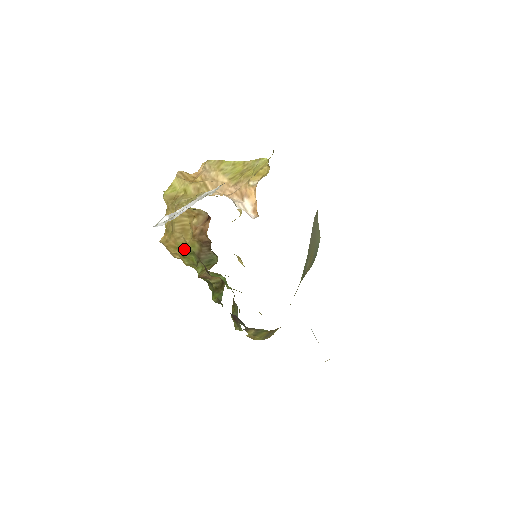
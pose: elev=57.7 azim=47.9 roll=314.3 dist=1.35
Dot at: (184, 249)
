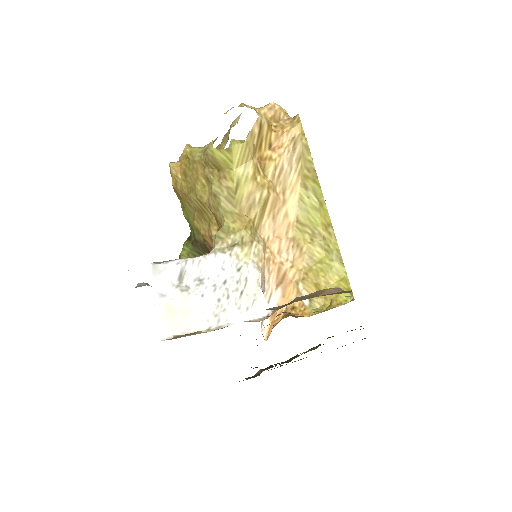
Dot at: (187, 217)
